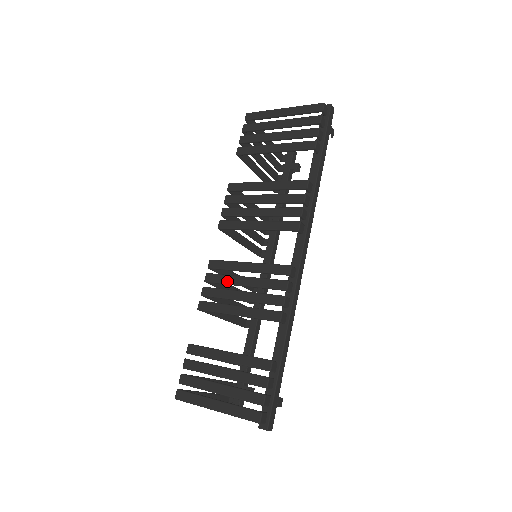
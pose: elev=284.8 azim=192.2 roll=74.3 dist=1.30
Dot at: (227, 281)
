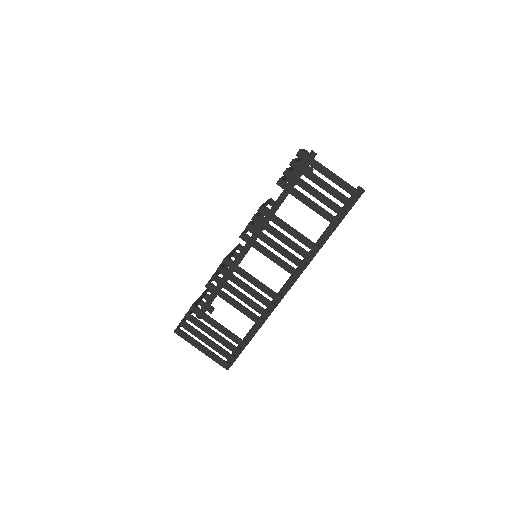
Dot at: (234, 281)
